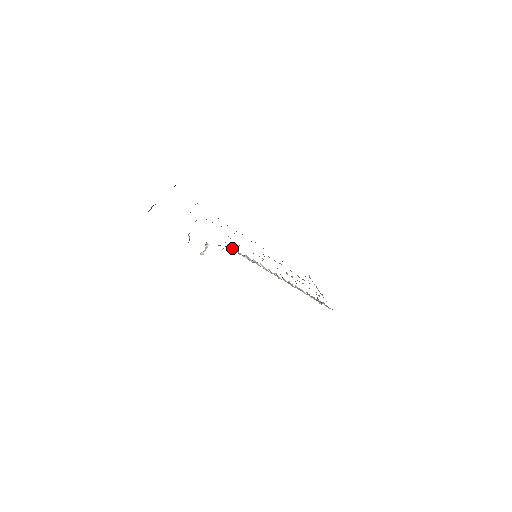
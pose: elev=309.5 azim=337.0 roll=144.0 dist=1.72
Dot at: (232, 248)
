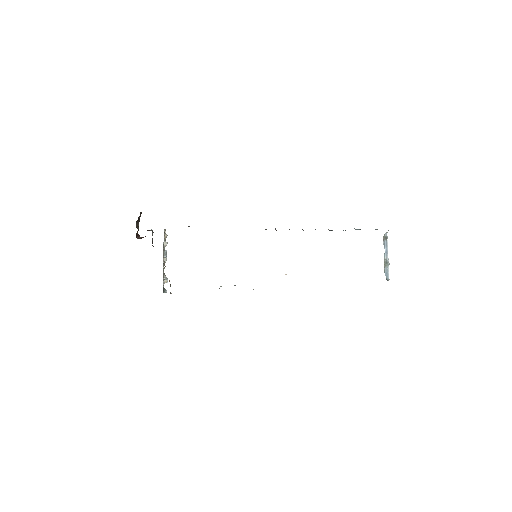
Dot at: occluded
